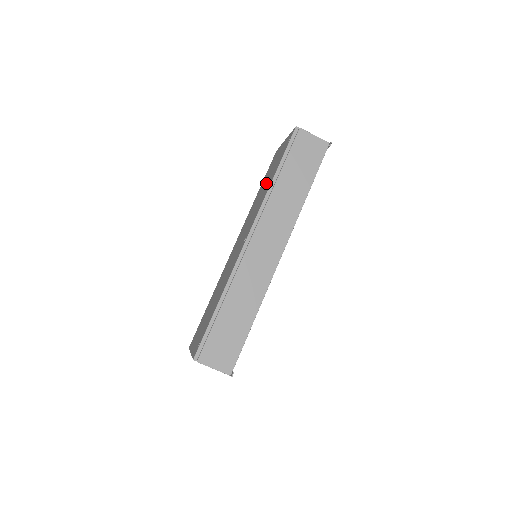
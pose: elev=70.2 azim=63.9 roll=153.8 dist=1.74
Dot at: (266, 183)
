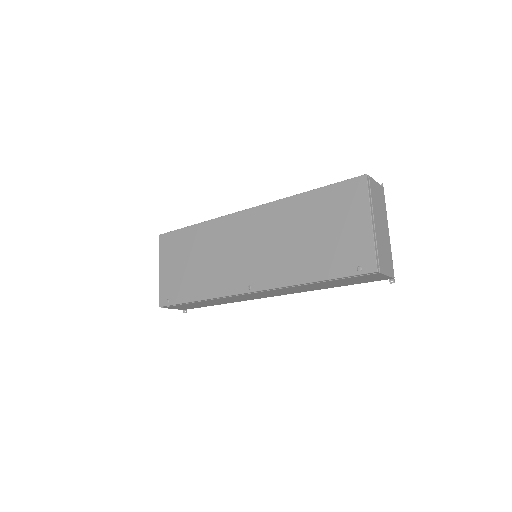
Dot at: (311, 241)
